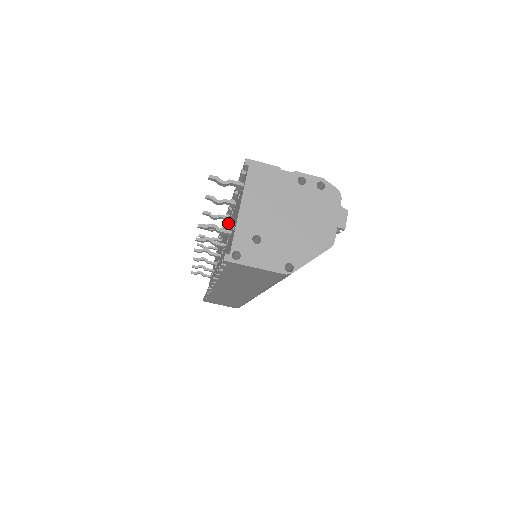
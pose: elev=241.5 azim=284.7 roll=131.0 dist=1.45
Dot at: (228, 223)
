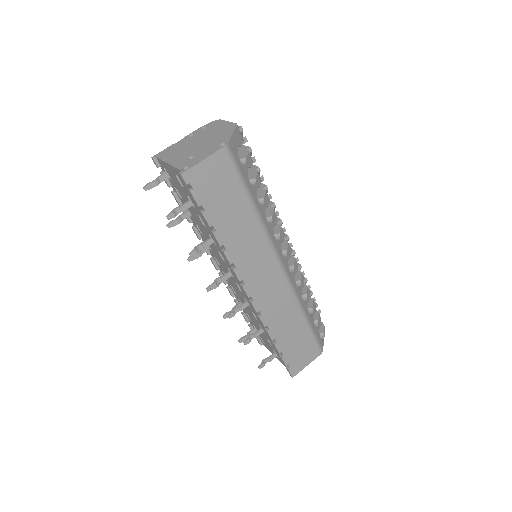
Dot at: (212, 252)
